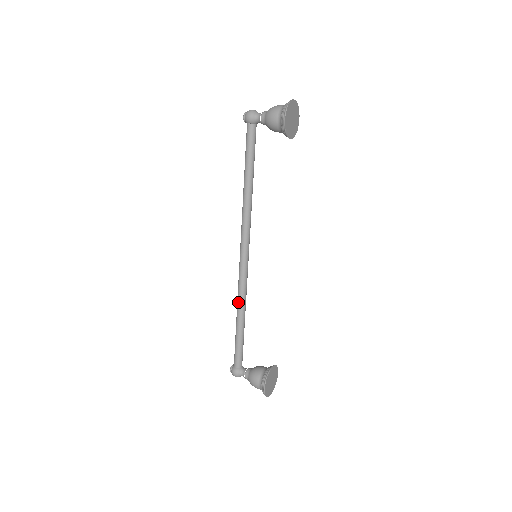
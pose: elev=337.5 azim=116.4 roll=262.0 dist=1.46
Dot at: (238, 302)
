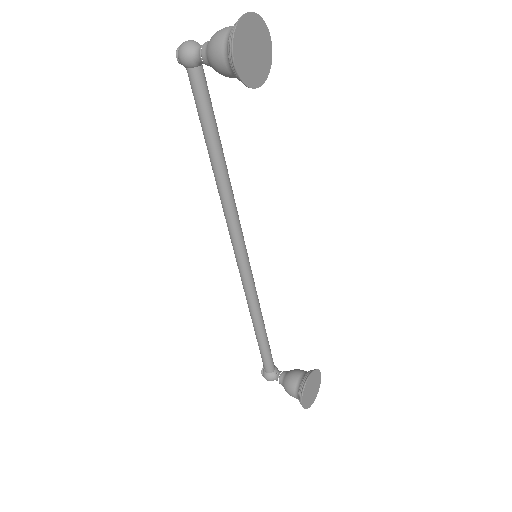
Dot at: (249, 308)
